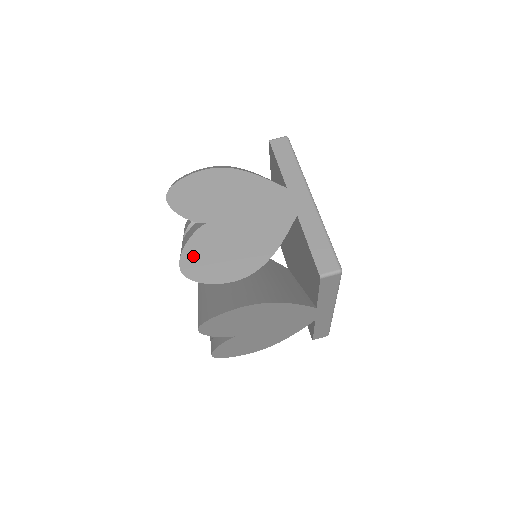
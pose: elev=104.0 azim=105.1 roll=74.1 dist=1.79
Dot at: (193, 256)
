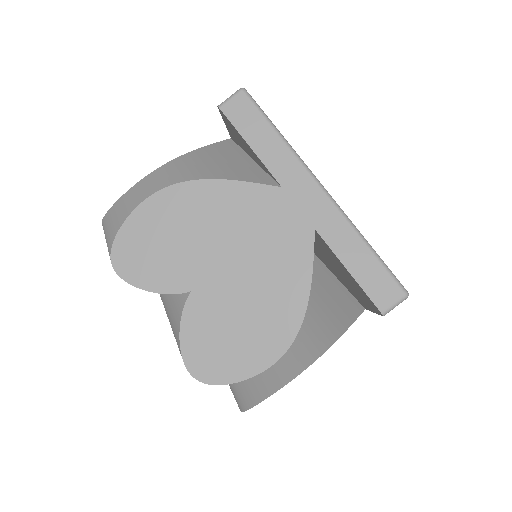
Dot at: (199, 349)
